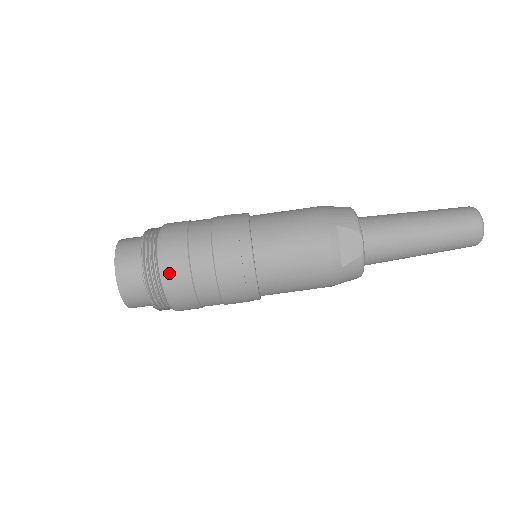
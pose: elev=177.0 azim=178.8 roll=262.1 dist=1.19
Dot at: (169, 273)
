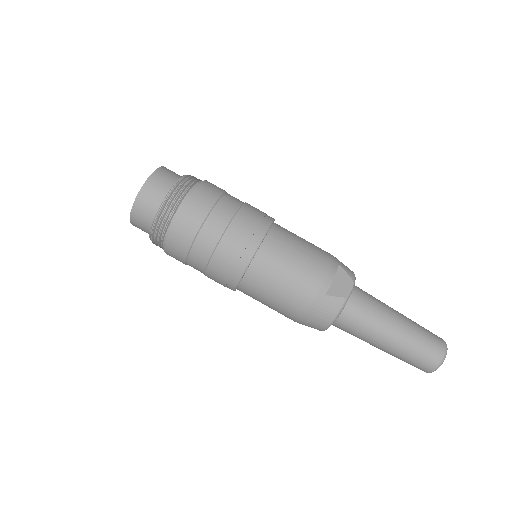
Dot at: (195, 198)
